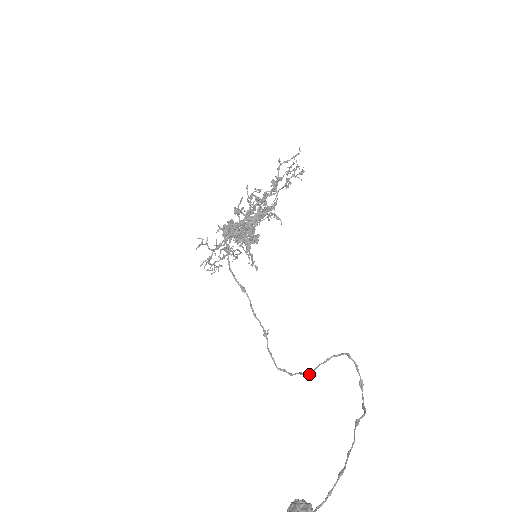
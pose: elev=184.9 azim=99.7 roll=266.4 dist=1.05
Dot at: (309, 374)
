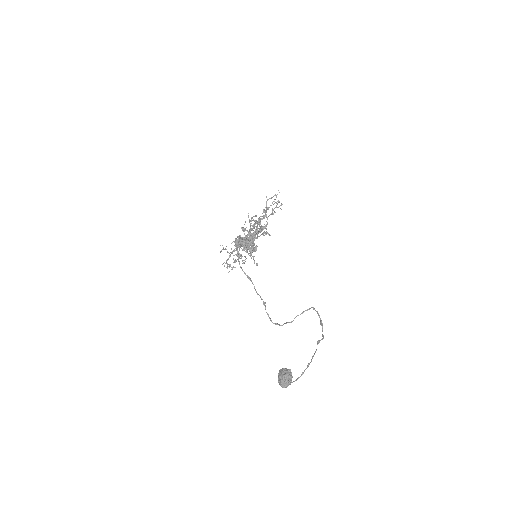
Dot at: (291, 321)
